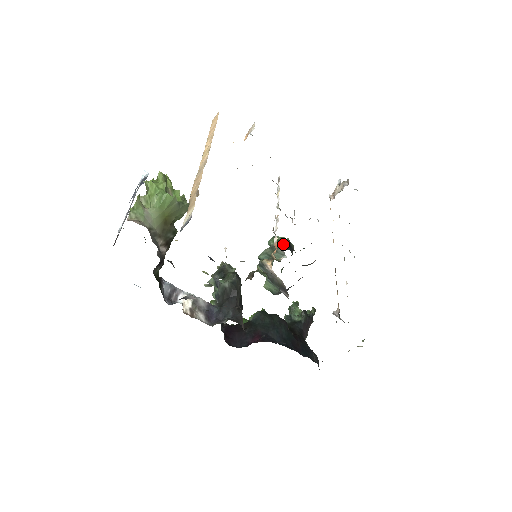
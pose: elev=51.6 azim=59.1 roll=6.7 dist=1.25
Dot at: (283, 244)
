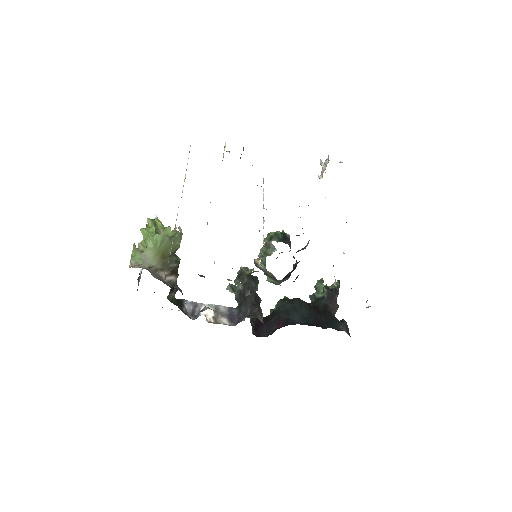
Dot at: (275, 238)
